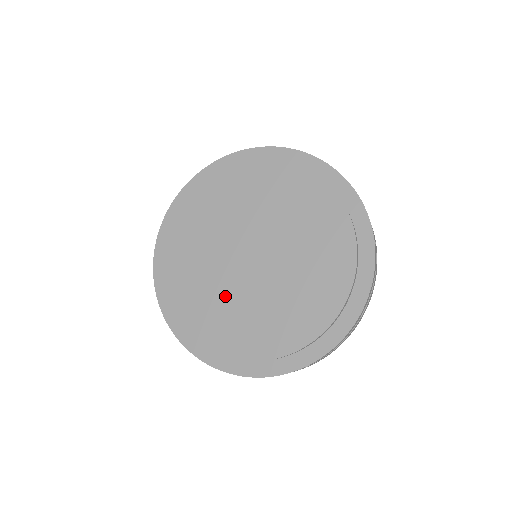
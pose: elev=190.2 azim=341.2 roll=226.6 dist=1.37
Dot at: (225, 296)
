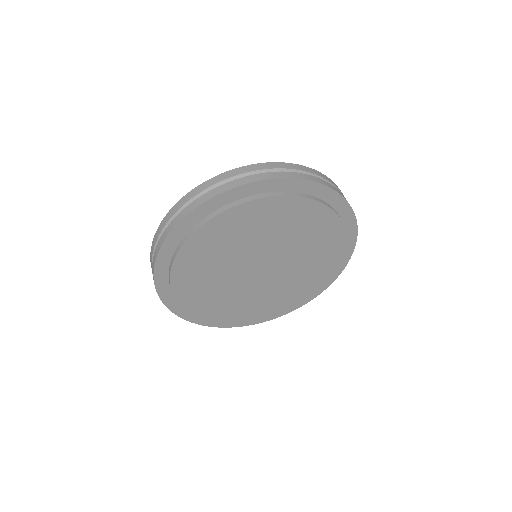
Dot at: (232, 294)
